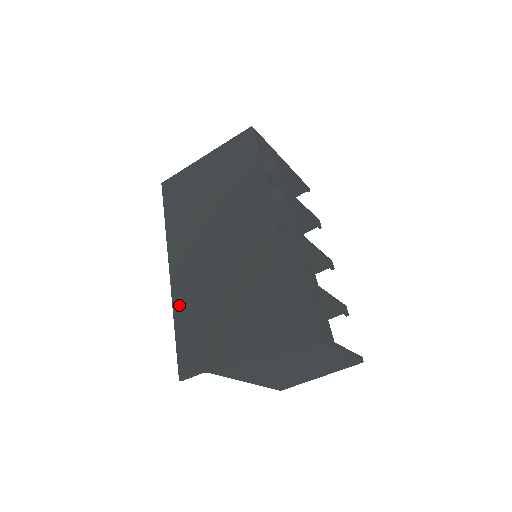
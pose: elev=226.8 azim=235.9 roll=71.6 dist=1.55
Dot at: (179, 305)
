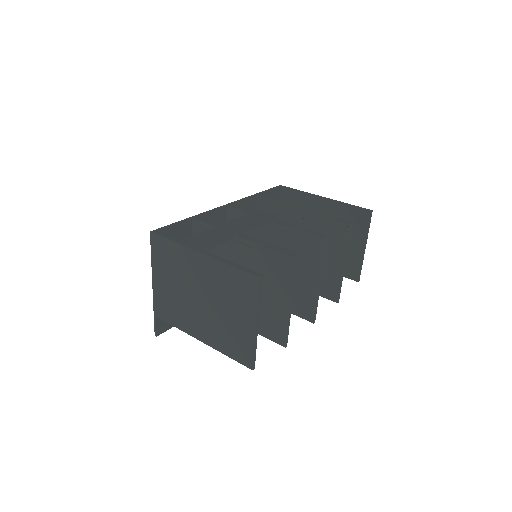
Dot at: occluded
